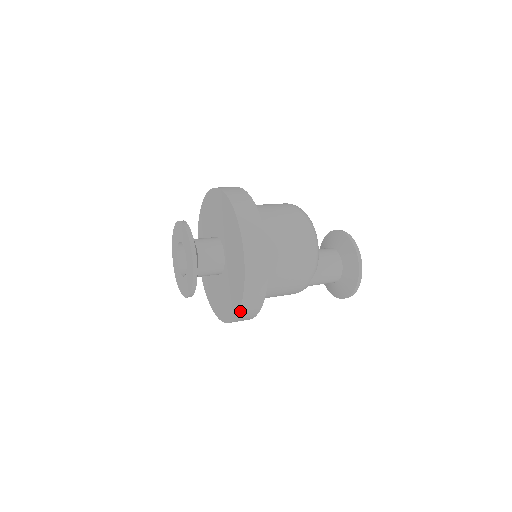
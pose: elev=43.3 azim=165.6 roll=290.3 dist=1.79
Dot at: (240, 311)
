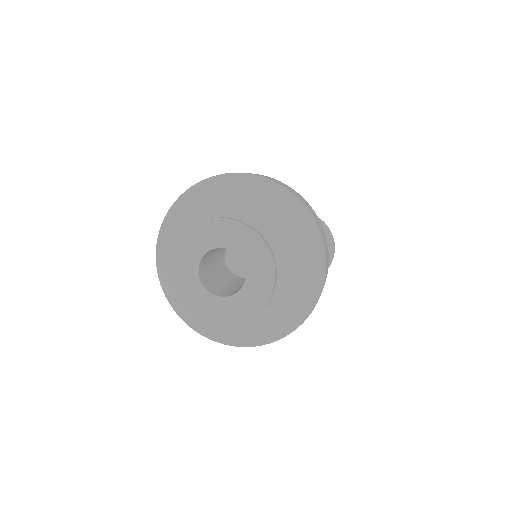
Dot at: occluded
